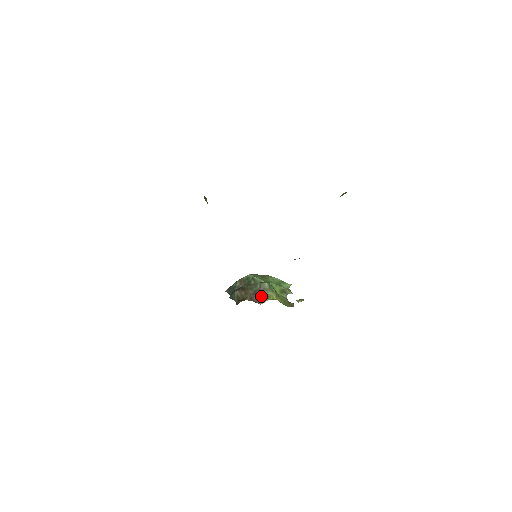
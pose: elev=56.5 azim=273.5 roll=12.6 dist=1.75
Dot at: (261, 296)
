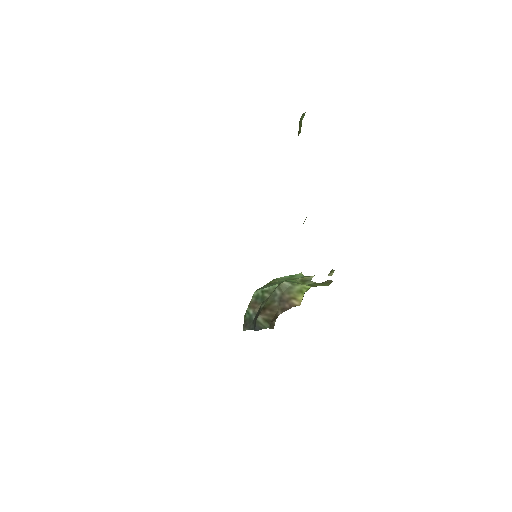
Dot at: (292, 297)
